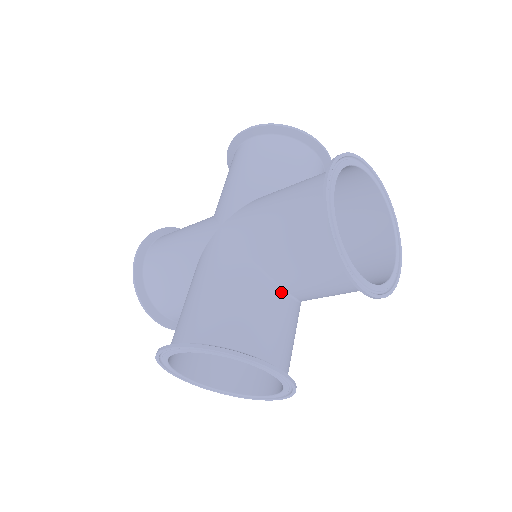
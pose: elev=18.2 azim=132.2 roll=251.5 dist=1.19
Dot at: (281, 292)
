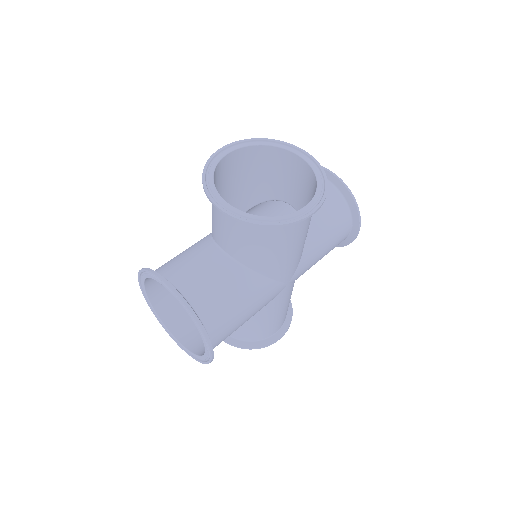
Dot at: (217, 249)
